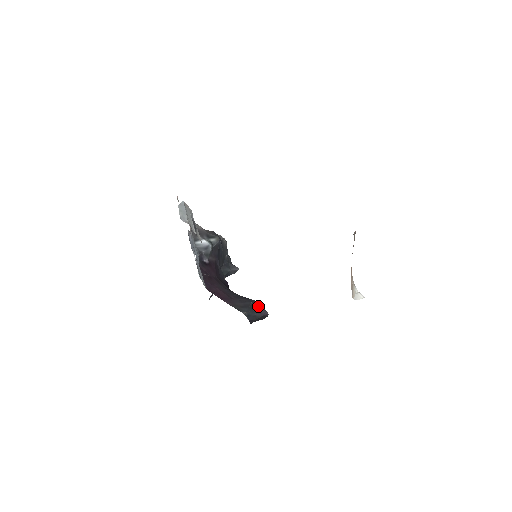
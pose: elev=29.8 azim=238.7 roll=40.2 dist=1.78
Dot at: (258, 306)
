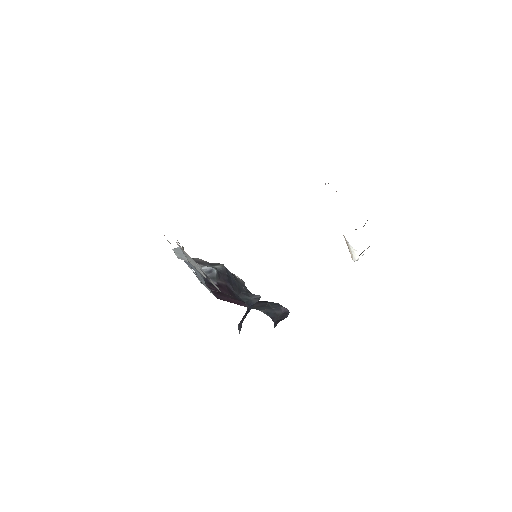
Dot at: (276, 305)
